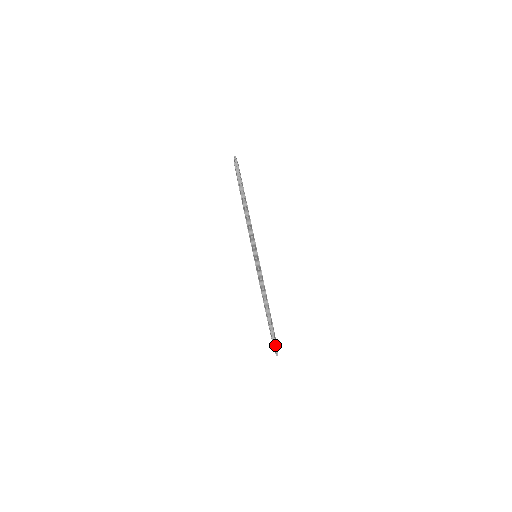
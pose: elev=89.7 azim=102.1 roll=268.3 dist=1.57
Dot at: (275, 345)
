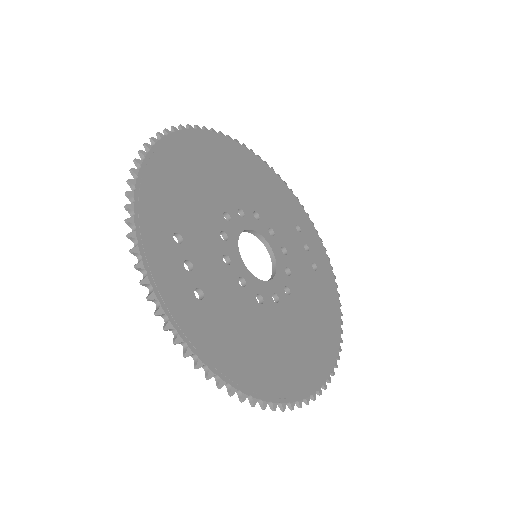
Dot at: (251, 403)
